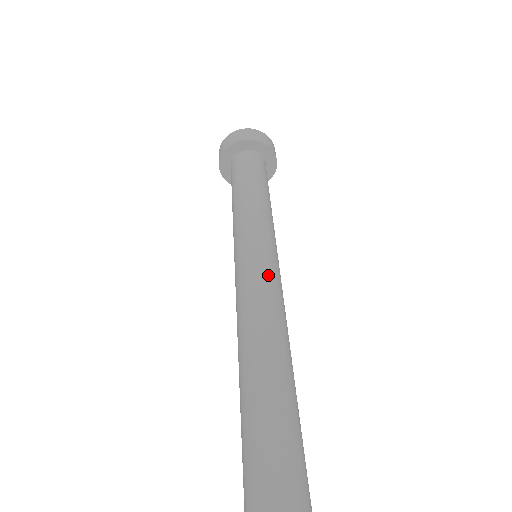
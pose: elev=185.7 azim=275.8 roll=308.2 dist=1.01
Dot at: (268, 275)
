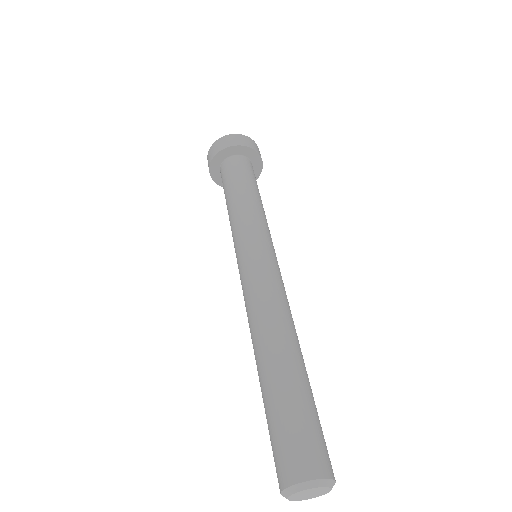
Dot at: (271, 274)
